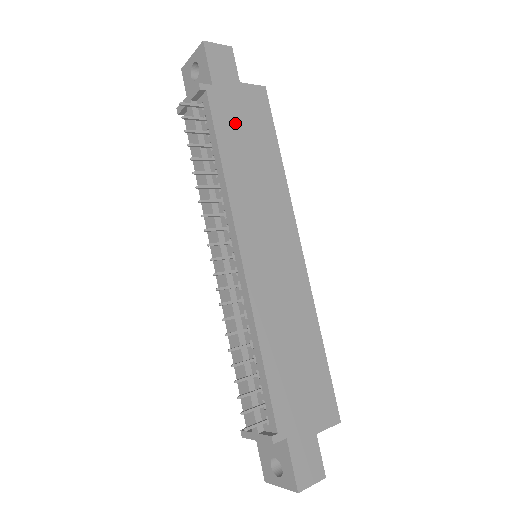
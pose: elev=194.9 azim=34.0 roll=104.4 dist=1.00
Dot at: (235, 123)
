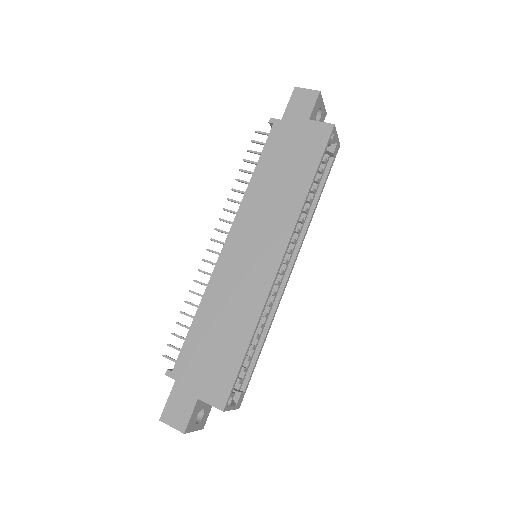
Dot at: (283, 150)
